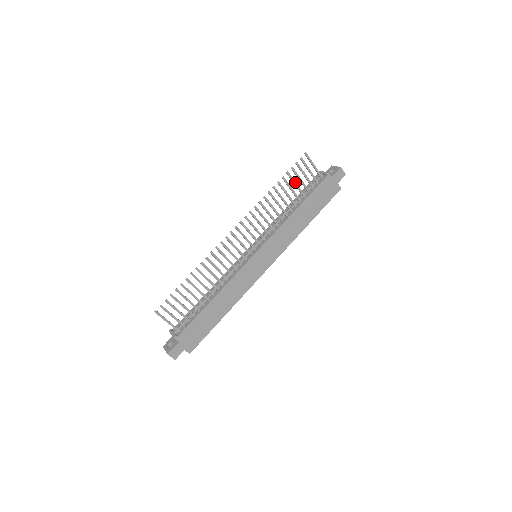
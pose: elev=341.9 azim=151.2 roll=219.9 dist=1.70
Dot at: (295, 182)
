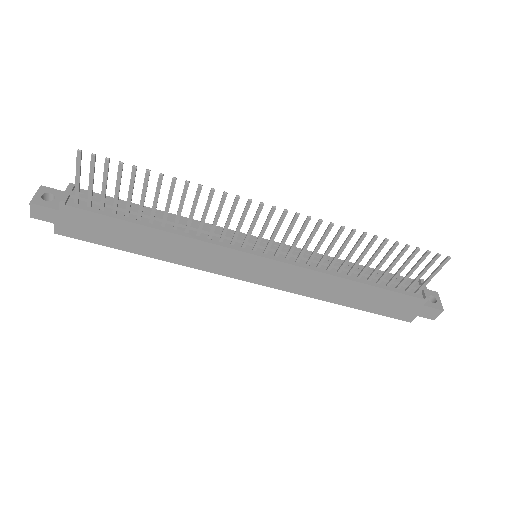
Dot at: occluded
